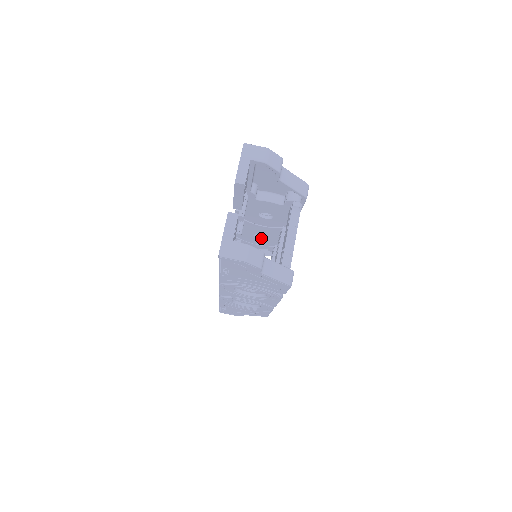
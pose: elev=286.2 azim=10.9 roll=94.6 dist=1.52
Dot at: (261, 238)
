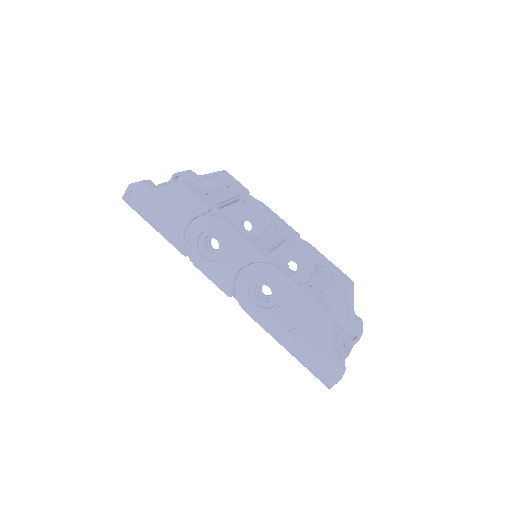
Dot at: (298, 270)
